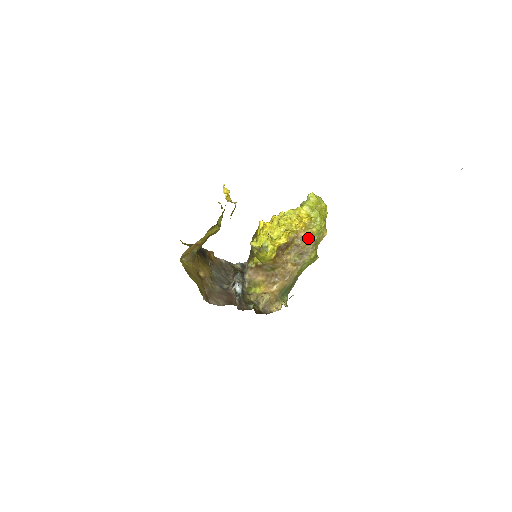
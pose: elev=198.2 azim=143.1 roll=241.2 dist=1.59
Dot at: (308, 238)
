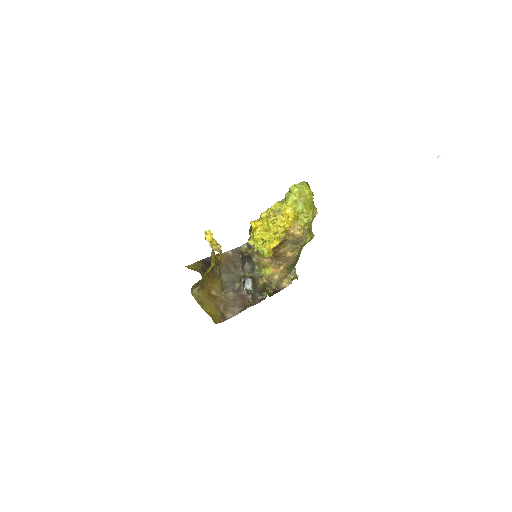
Dot at: (298, 234)
